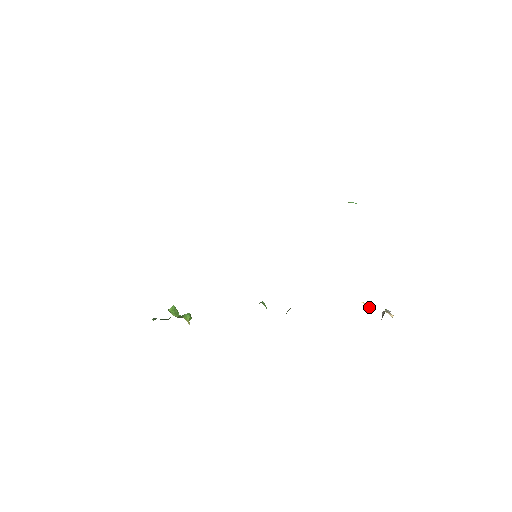
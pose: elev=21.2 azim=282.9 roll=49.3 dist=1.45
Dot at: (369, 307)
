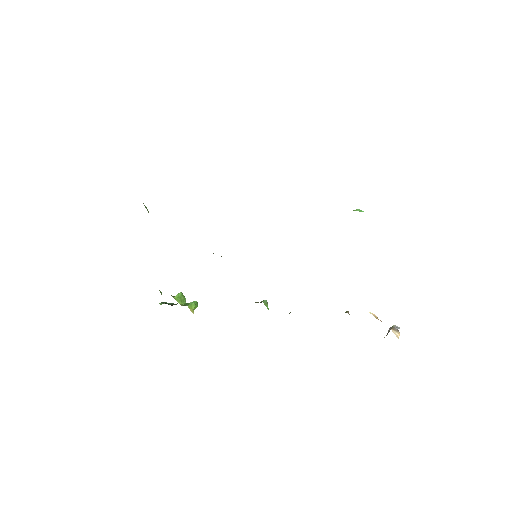
Dot at: occluded
